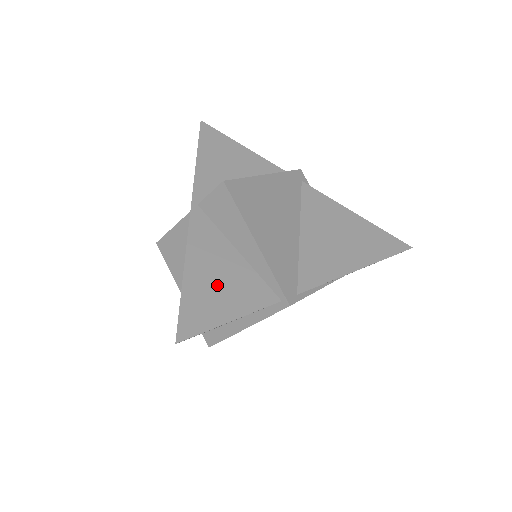
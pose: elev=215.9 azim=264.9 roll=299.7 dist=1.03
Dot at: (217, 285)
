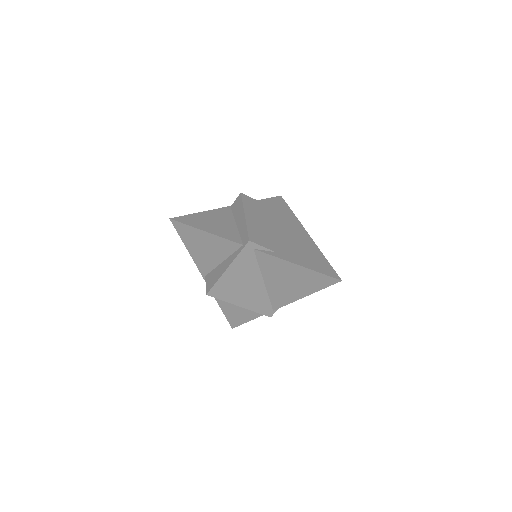
Dot at: (236, 310)
